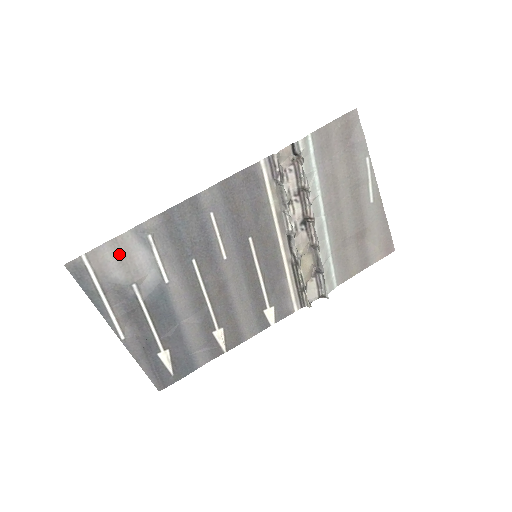
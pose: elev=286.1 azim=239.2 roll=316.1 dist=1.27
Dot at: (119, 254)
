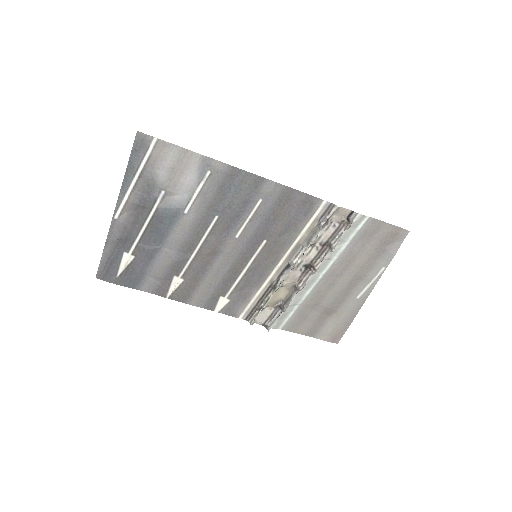
Dot at: (178, 162)
